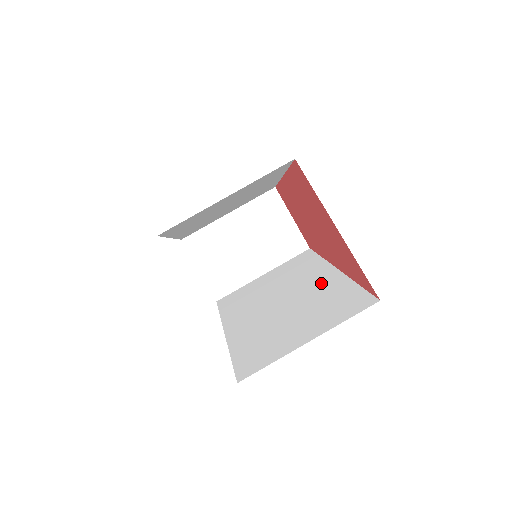
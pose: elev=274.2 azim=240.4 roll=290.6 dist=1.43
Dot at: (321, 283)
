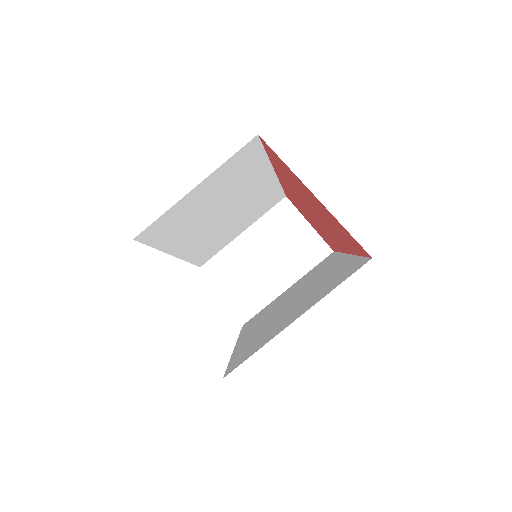
Dot at: (329, 271)
